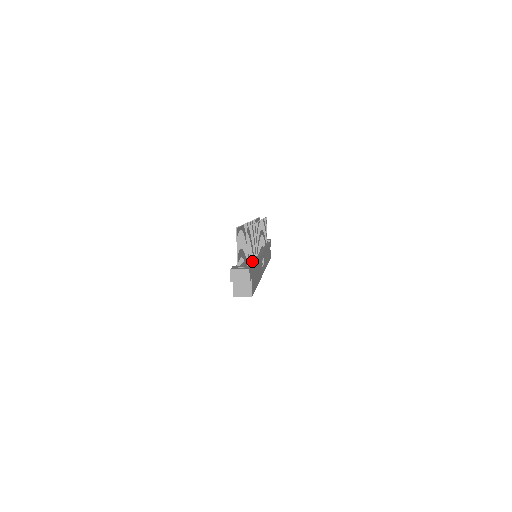
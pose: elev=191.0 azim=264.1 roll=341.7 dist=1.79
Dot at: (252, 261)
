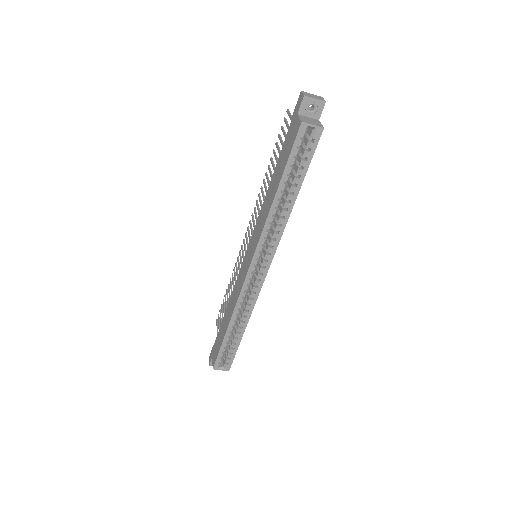
Dot at: occluded
